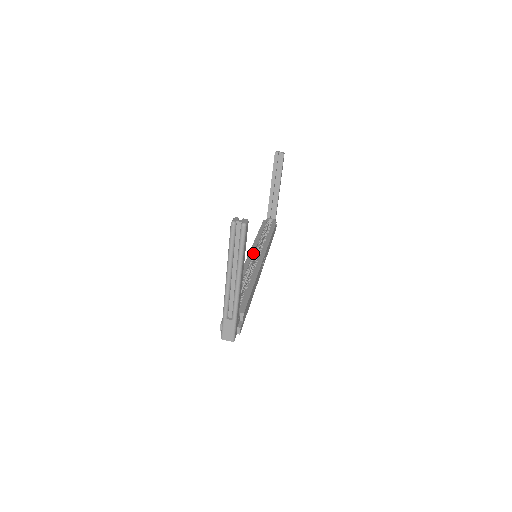
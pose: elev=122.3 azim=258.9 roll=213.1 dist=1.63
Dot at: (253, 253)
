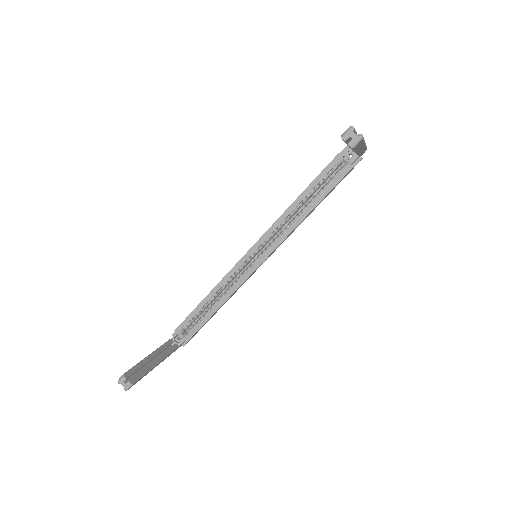
Dot at: (257, 248)
